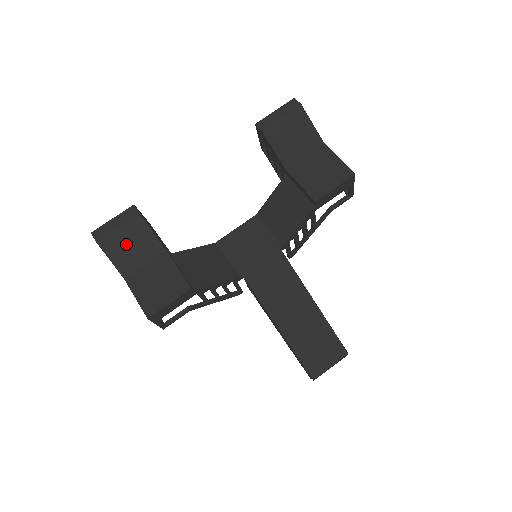
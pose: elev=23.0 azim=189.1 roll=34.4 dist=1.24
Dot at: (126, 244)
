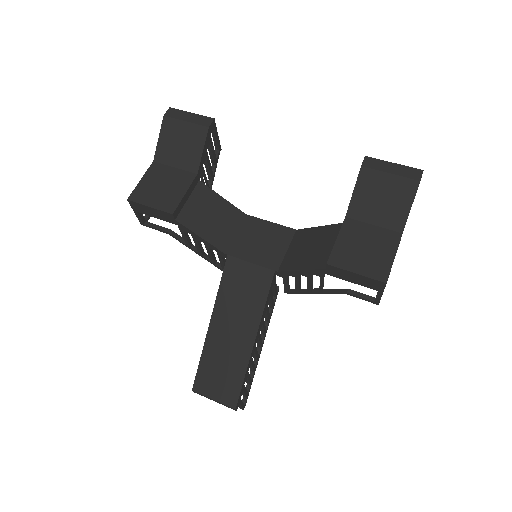
Dot at: (179, 139)
